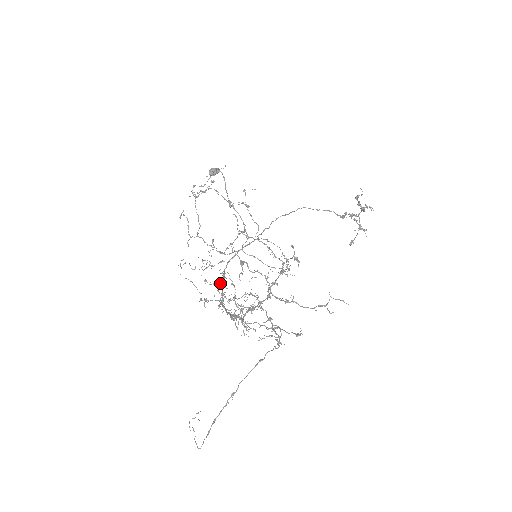
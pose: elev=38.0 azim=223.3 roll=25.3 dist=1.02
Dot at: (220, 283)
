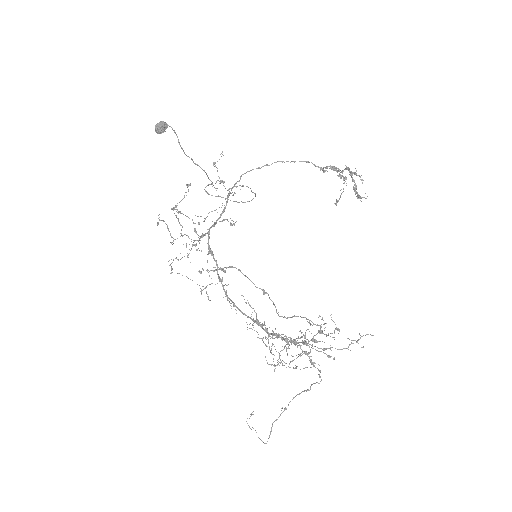
Dot at: occluded
